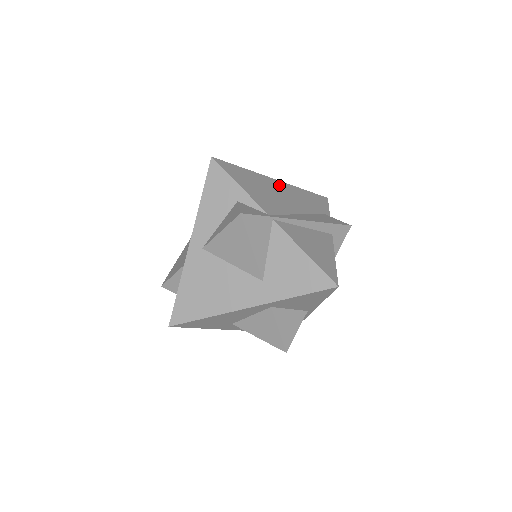
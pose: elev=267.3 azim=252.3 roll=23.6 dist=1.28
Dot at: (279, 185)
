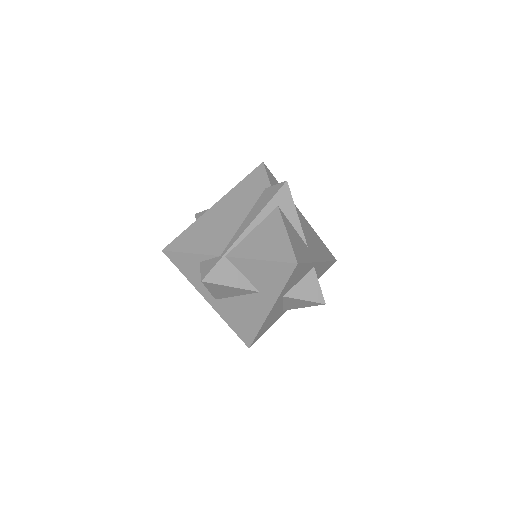
Dot at: (218, 208)
